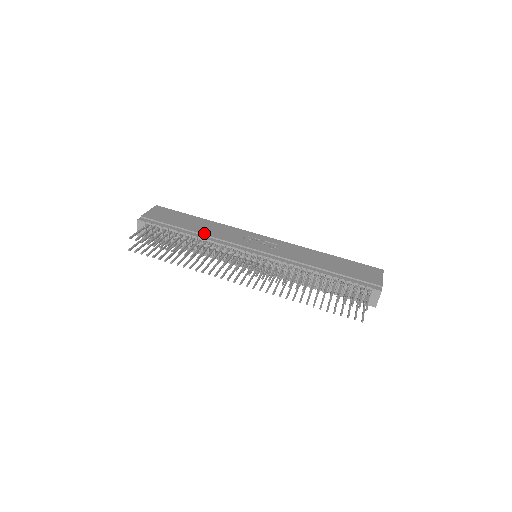
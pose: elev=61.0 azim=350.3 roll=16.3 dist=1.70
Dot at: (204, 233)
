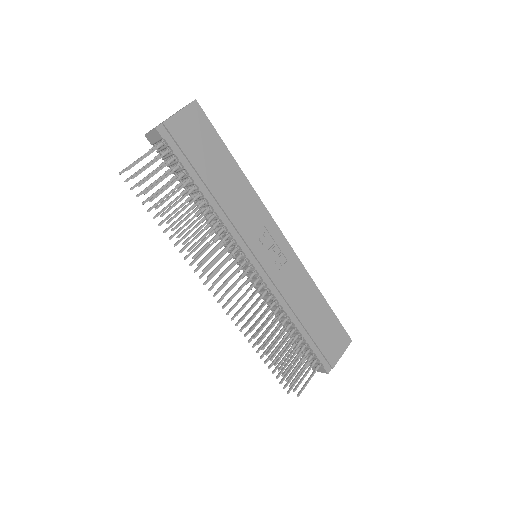
Dot at: (221, 202)
